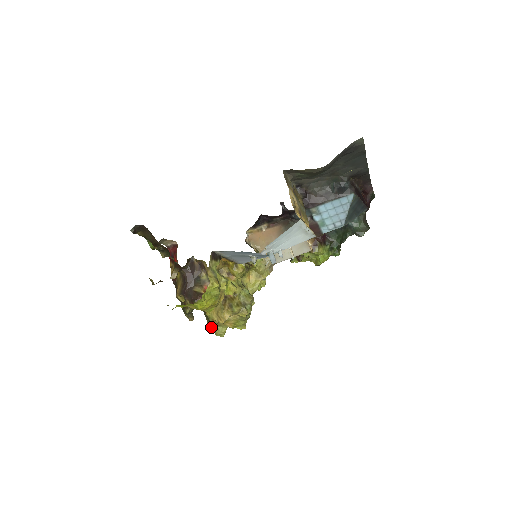
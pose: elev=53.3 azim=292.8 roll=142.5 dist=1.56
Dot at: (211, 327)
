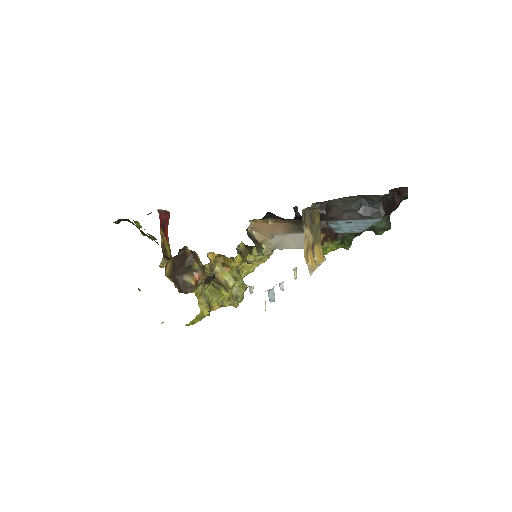
Dot at: occluded
